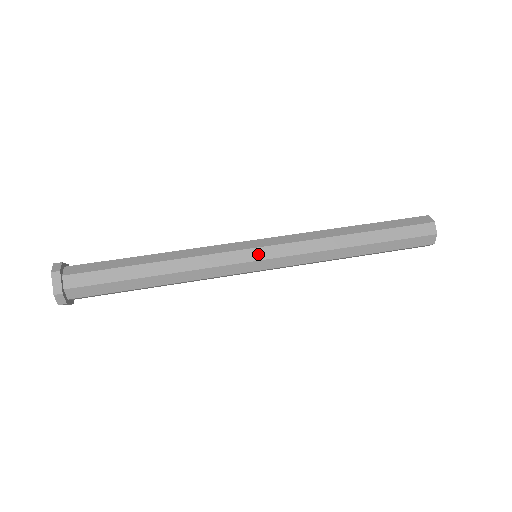
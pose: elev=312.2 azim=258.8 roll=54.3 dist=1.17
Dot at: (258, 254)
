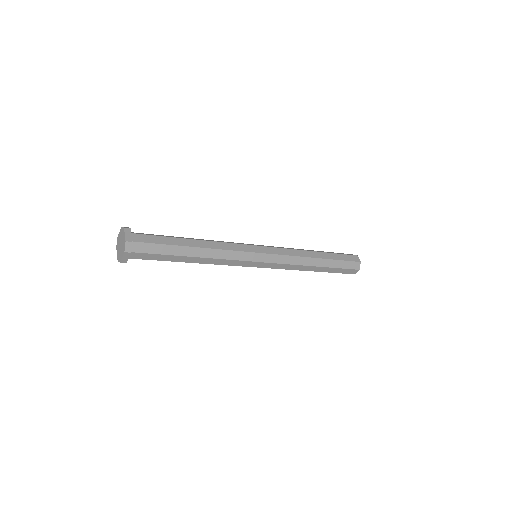
Dot at: (261, 249)
